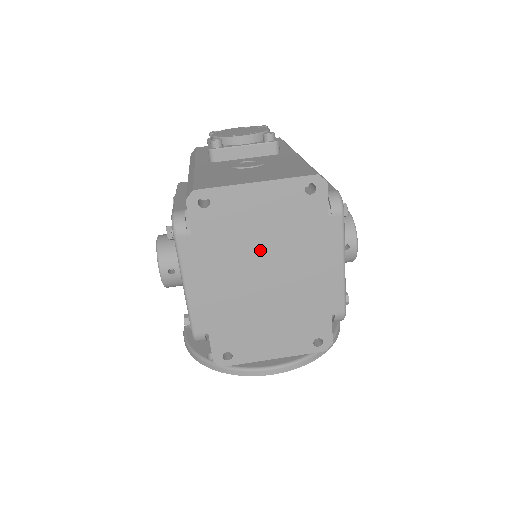
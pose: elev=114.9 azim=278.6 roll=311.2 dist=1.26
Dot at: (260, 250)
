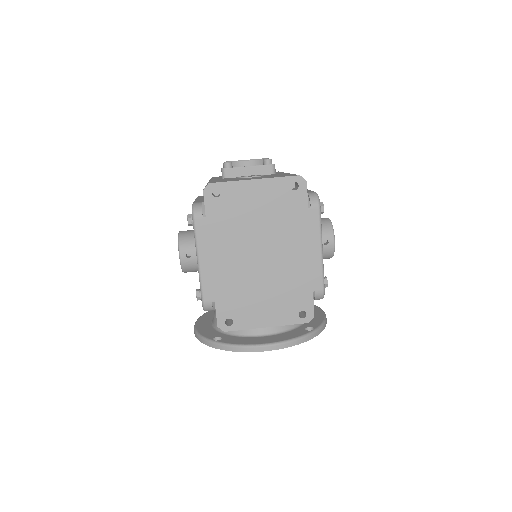
Dot at: (257, 232)
